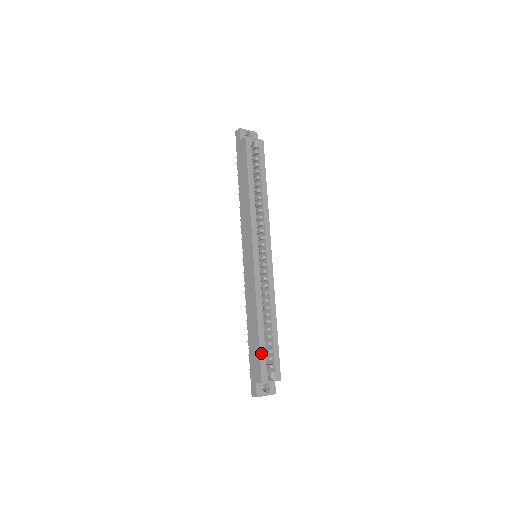
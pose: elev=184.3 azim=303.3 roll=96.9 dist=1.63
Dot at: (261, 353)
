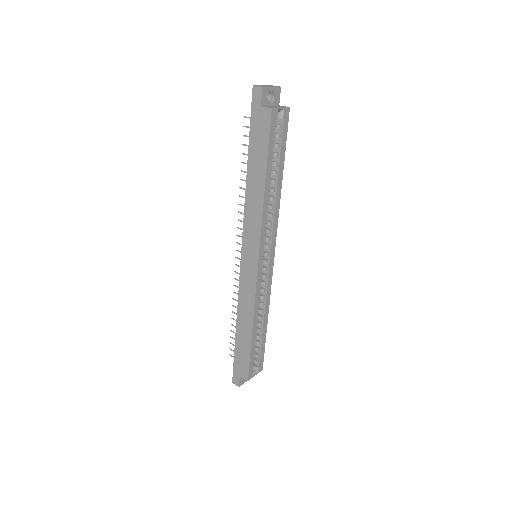
Dot at: (251, 357)
